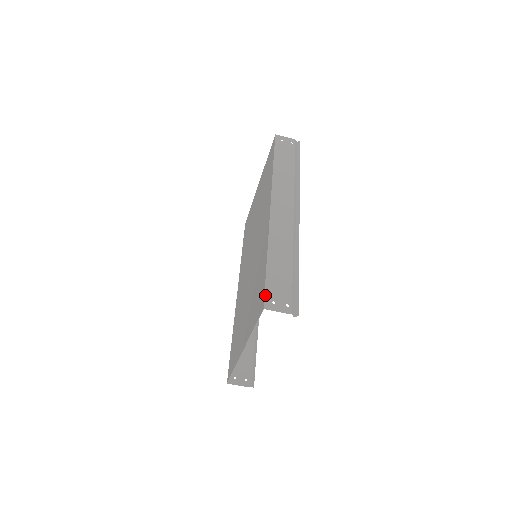
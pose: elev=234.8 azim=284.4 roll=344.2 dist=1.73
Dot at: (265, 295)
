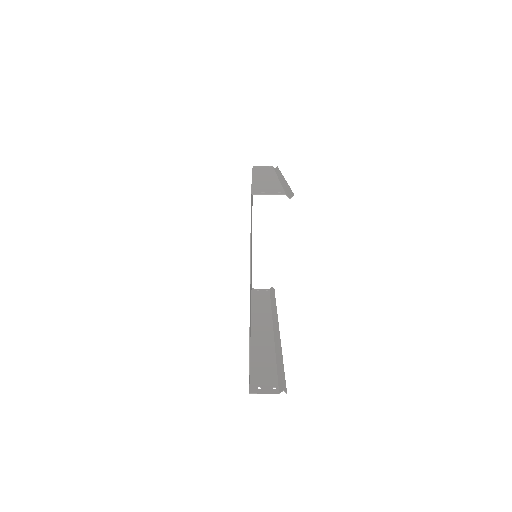
Dot at: (252, 191)
